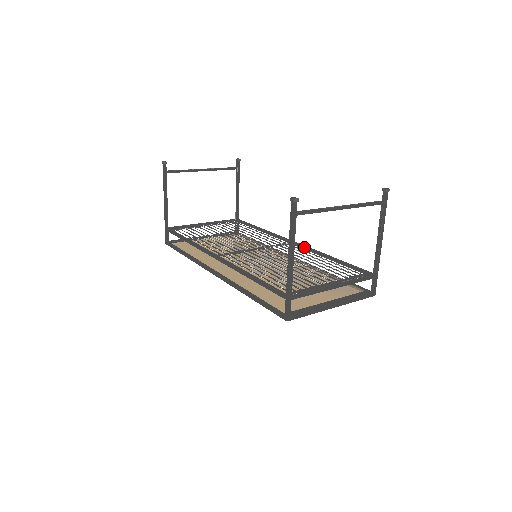
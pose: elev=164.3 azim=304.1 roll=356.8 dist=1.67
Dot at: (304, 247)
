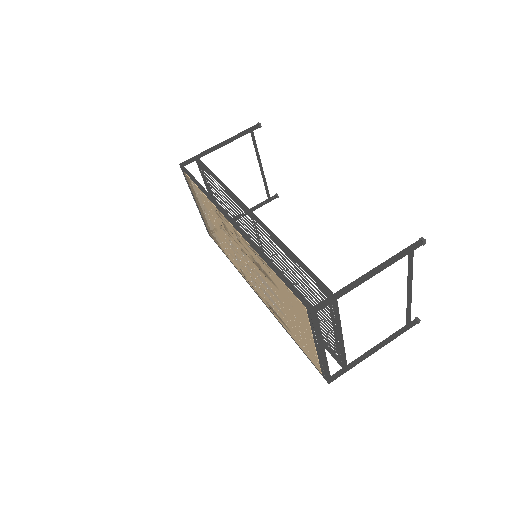
Dot at: occluded
